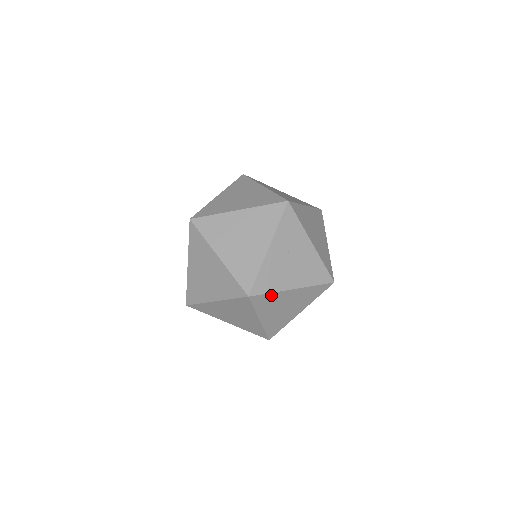
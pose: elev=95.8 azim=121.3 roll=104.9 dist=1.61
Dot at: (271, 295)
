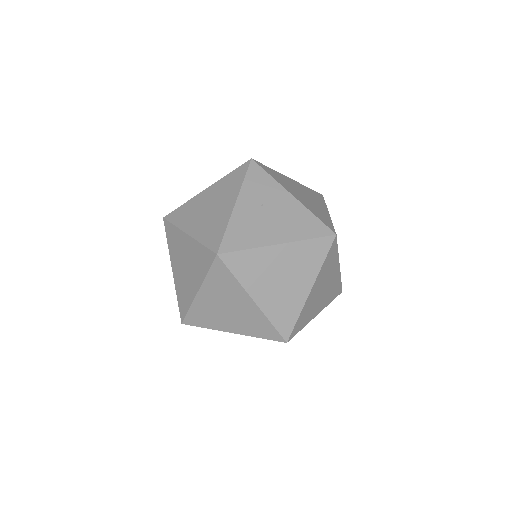
Dot at: (250, 254)
